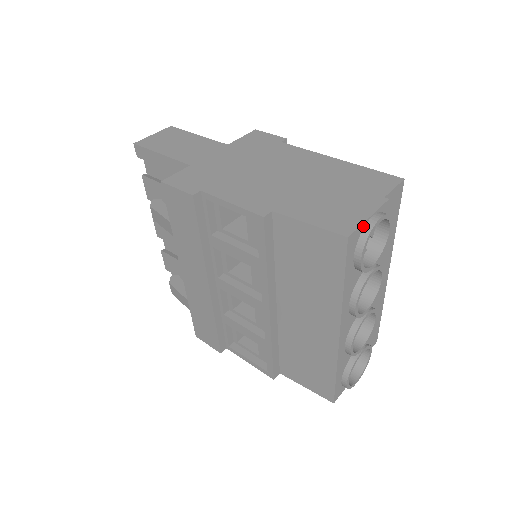
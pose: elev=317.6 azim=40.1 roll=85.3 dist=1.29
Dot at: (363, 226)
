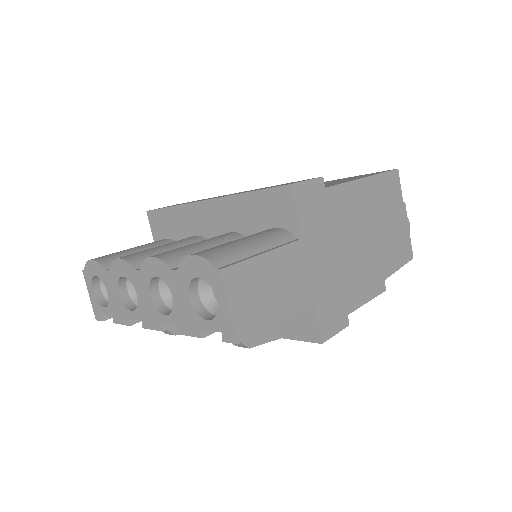
Dot at: (408, 238)
